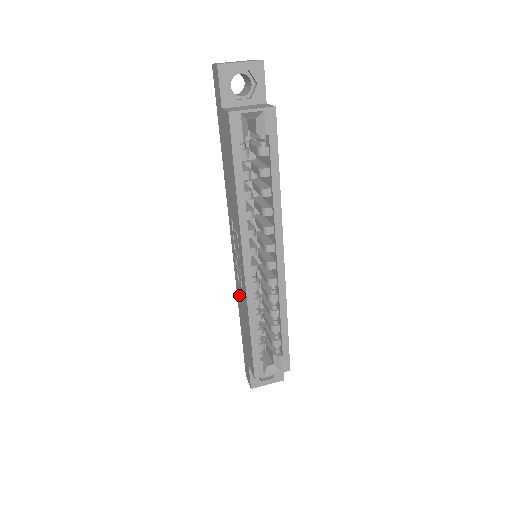
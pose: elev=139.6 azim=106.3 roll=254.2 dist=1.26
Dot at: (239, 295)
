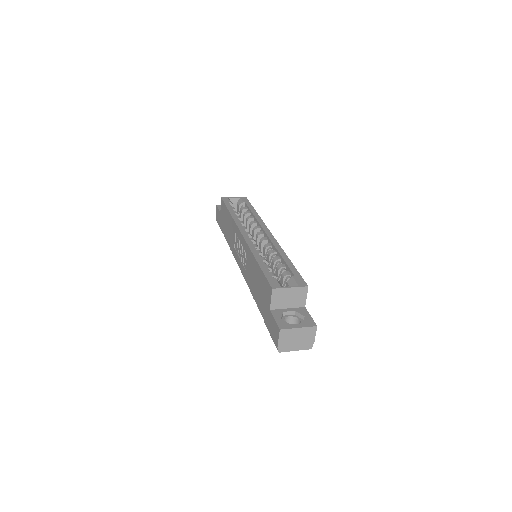
Dot at: (249, 278)
